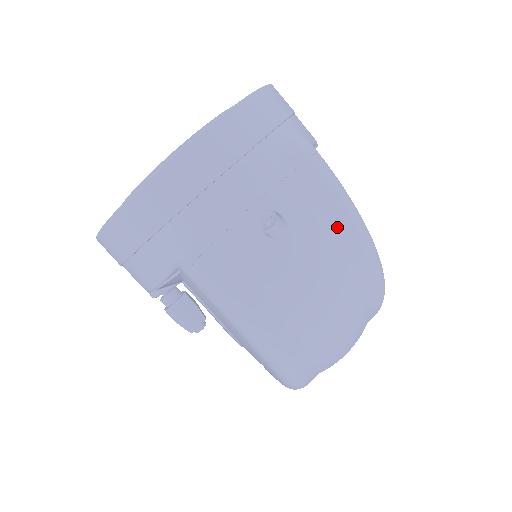
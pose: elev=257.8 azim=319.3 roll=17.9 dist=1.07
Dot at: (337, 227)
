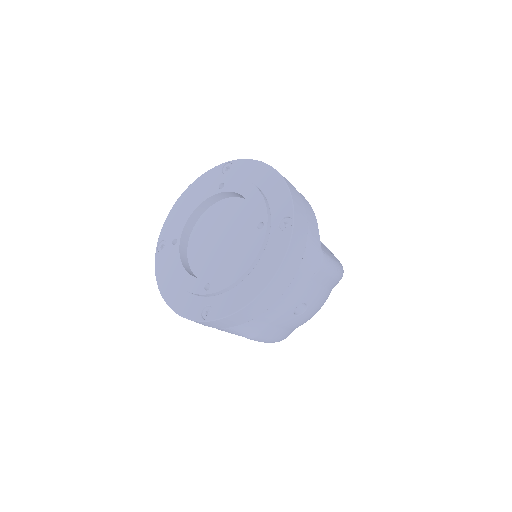
Dot at: (330, 286)
